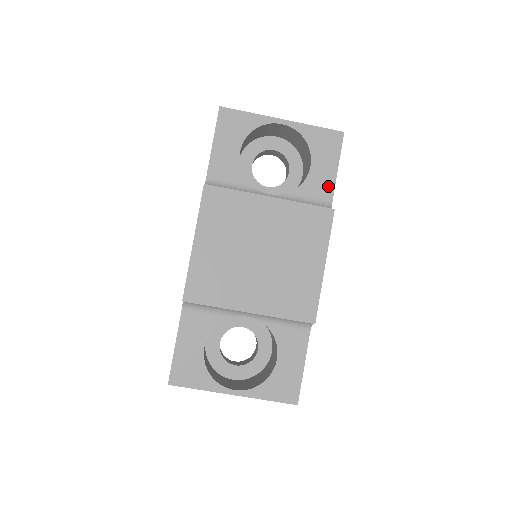
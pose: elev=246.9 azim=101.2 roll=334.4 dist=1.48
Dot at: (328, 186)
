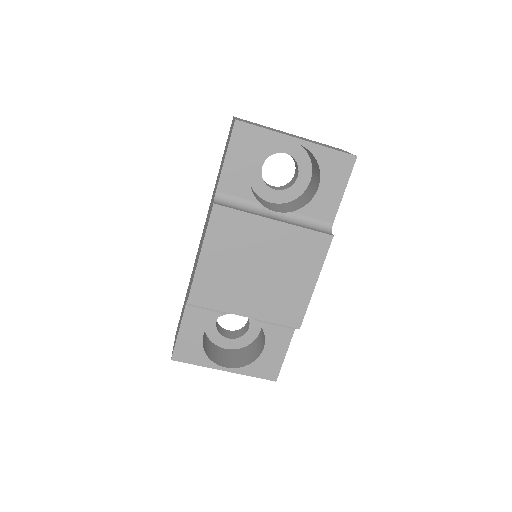
Dot at: (332, 208)
